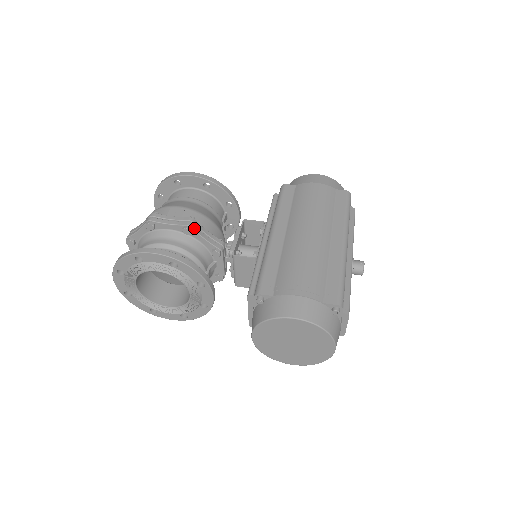
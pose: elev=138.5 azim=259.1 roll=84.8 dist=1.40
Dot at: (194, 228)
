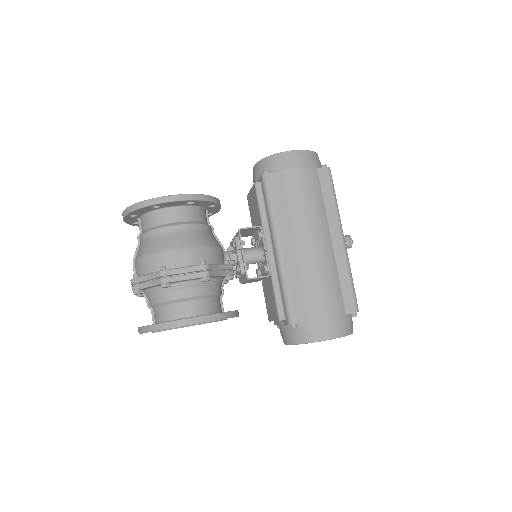
Dot at: (211, 275)
